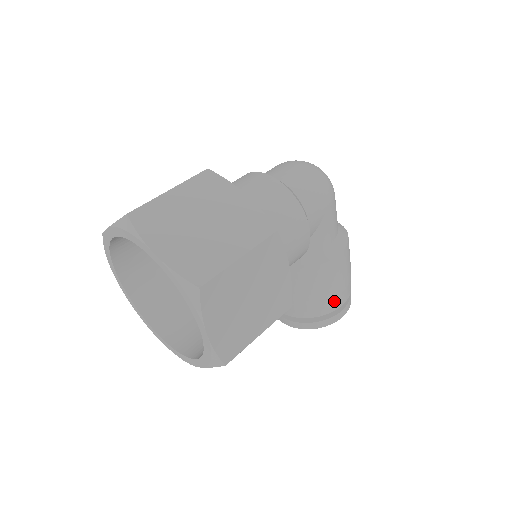
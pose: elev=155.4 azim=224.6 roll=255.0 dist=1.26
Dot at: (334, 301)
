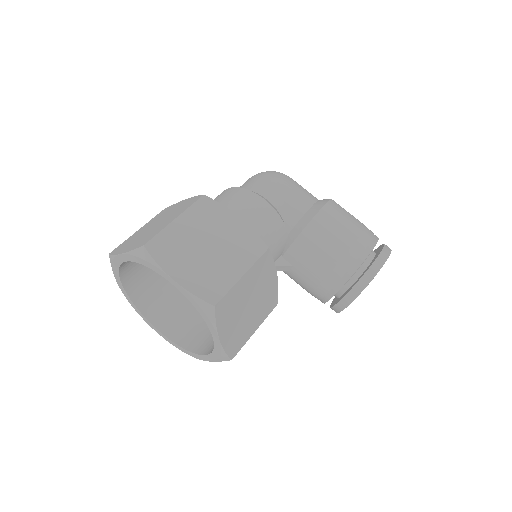
Dot at: (355, 251)
